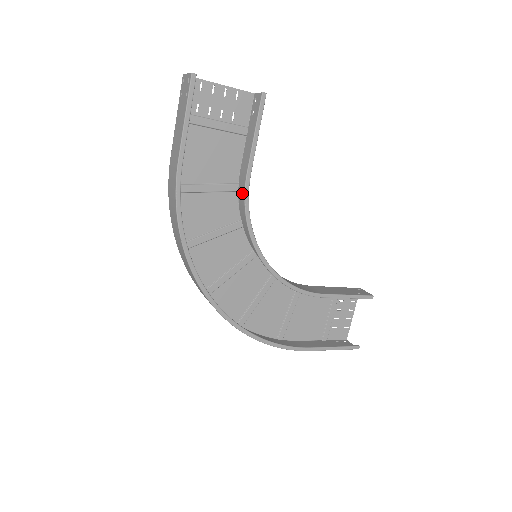
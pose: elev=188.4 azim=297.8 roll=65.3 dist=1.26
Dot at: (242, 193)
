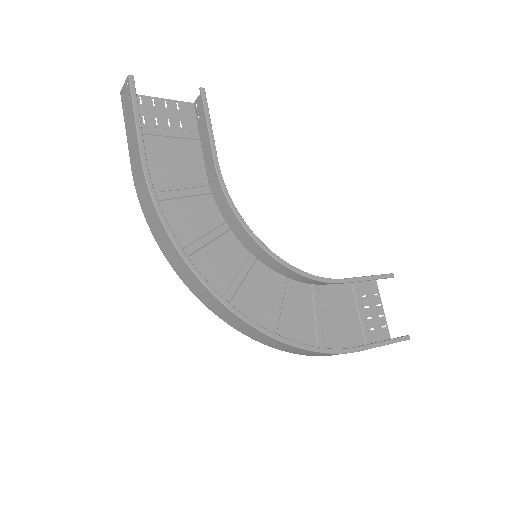
Dot at: (216, 189)
